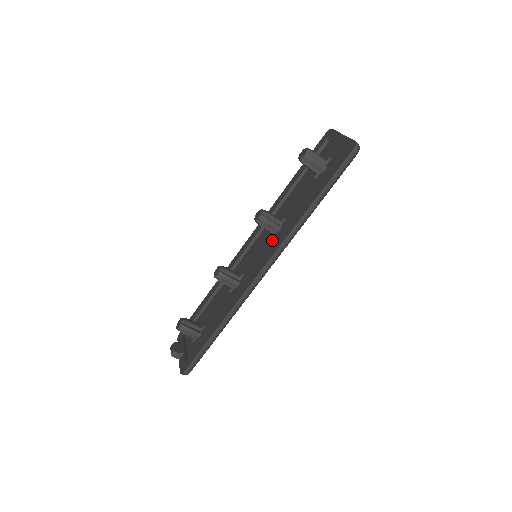
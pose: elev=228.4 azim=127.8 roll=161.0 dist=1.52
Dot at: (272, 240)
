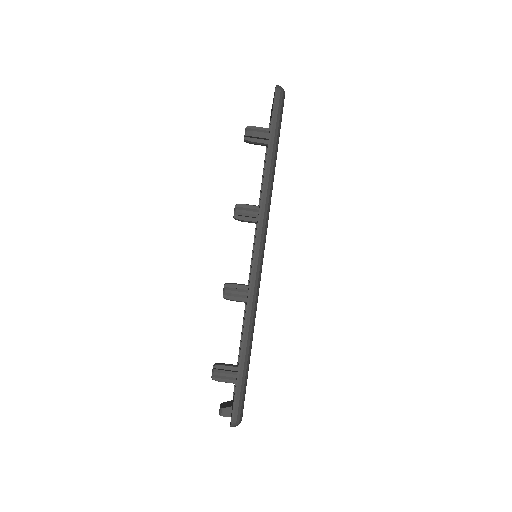
Dot at: occluded
